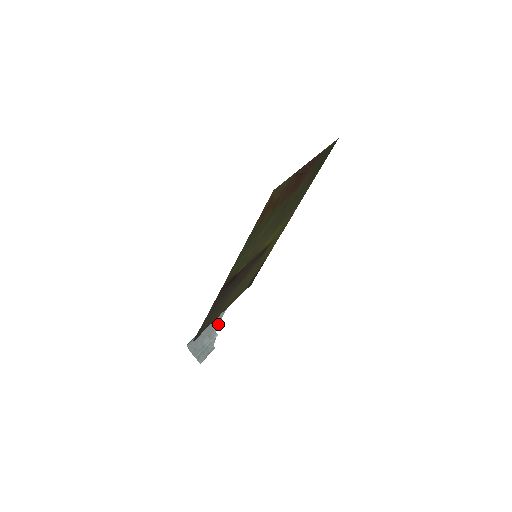
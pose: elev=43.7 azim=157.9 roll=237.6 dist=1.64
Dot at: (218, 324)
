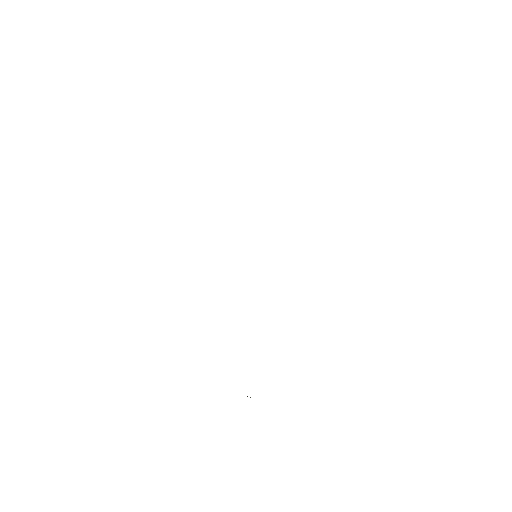
Dot at: occluded
